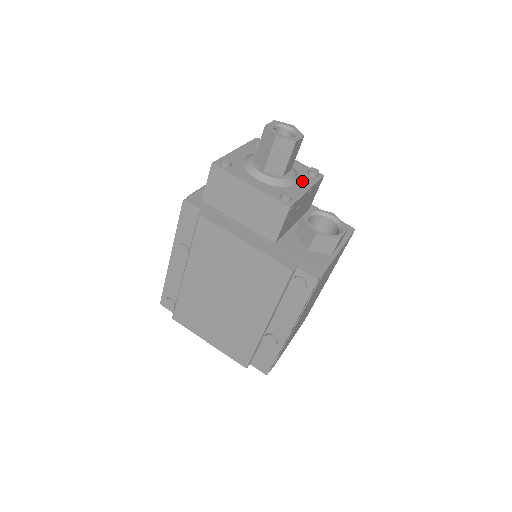
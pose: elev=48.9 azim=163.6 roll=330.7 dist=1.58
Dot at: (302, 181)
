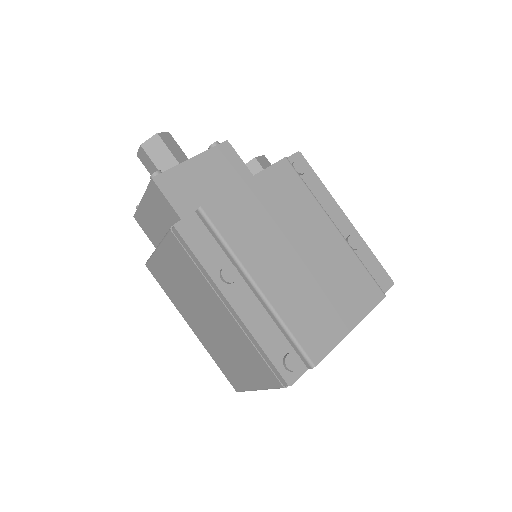
Dot at: occluded
